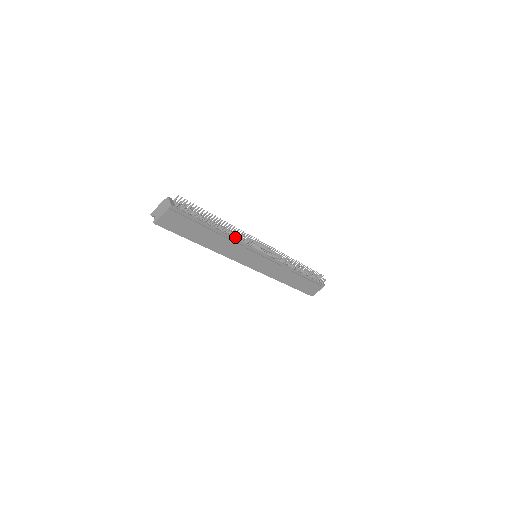
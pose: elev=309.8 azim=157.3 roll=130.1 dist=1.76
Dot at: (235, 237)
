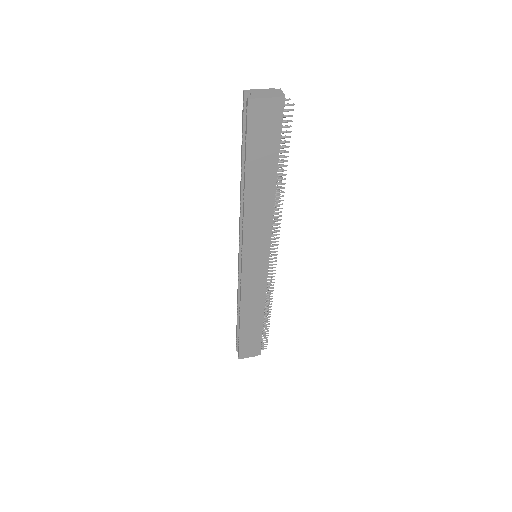
Dot at: (274, 209)
